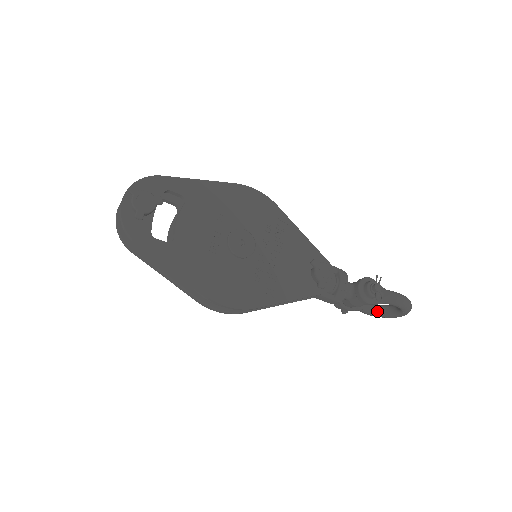
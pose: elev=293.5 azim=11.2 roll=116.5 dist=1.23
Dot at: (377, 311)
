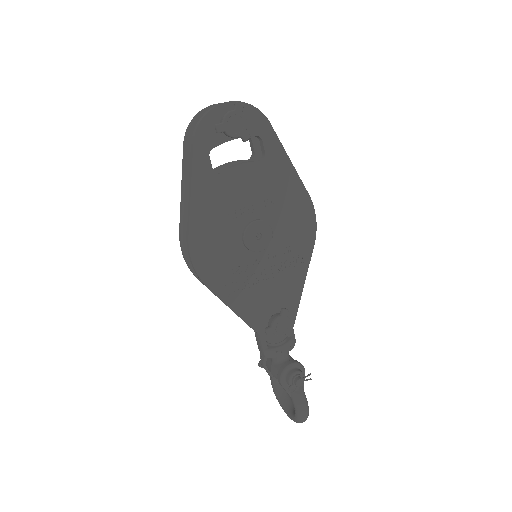
Dot at: (280, 393)
